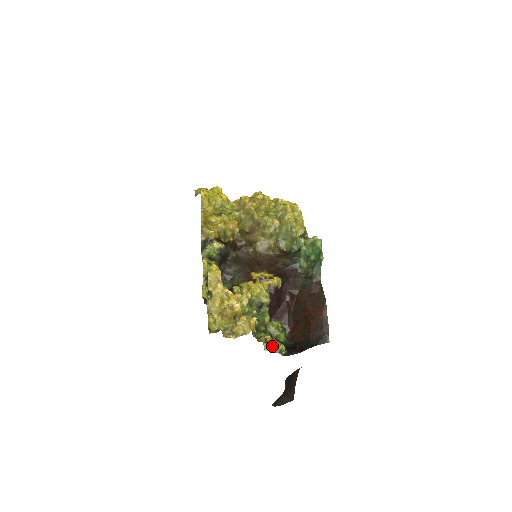
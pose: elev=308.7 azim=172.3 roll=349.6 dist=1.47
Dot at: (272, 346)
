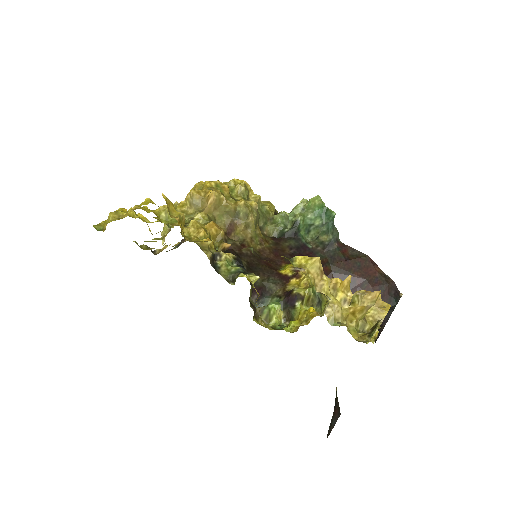
Dot at: occluded
